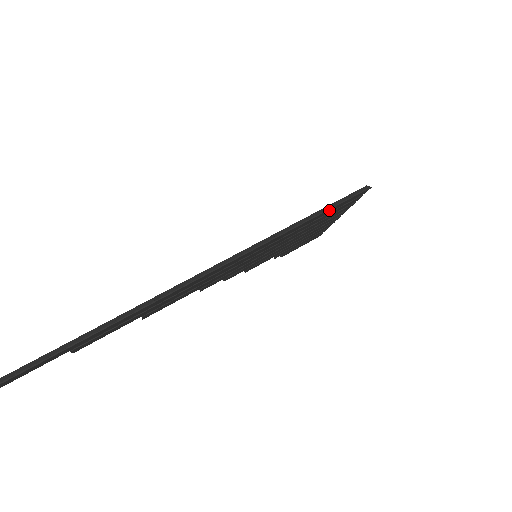
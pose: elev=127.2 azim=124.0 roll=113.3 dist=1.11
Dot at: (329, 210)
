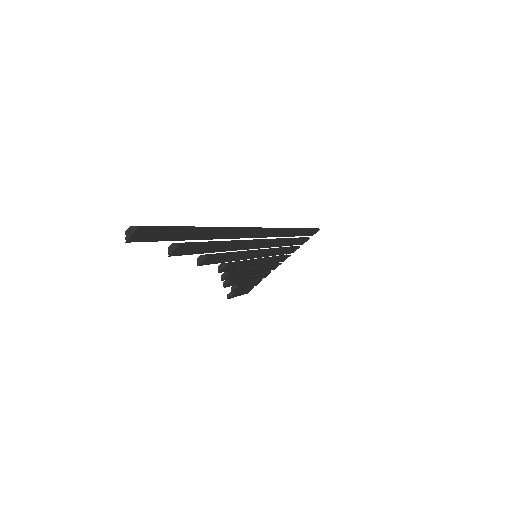
Dot at: (306, 230)
